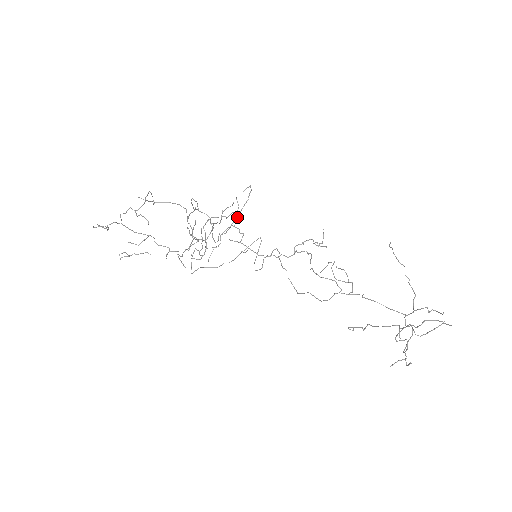
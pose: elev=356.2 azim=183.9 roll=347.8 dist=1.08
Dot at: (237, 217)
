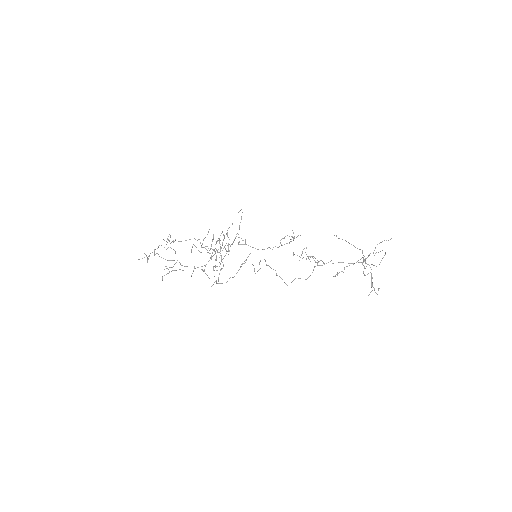
Dot at: occluded
